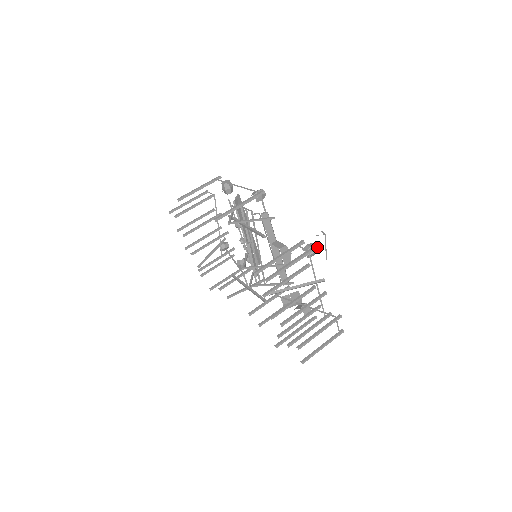
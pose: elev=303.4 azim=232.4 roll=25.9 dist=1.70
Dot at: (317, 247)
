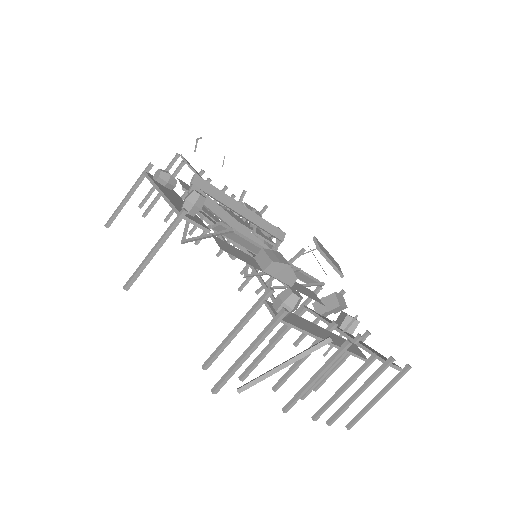
Dot at: (296, 296)
